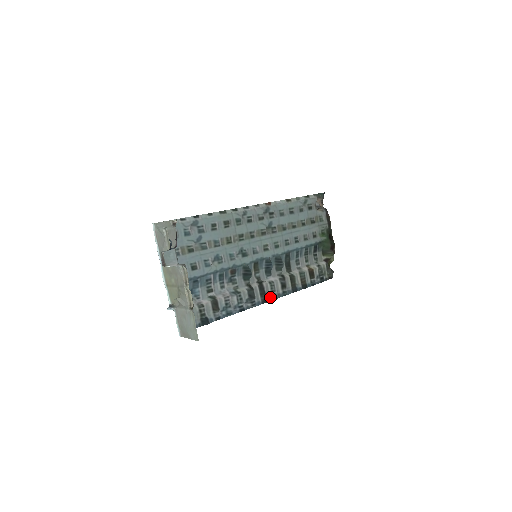
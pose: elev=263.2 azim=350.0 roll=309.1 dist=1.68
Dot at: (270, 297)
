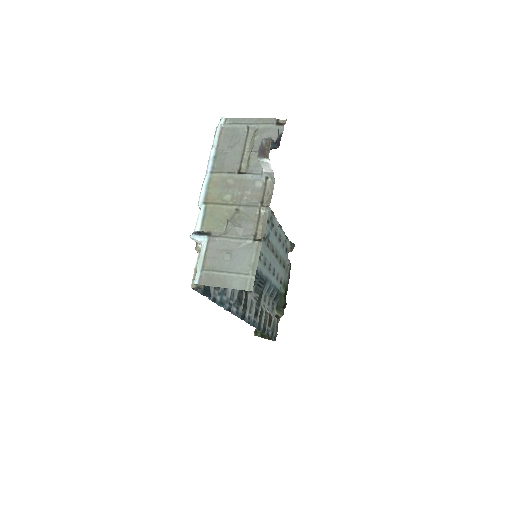
Dot at: (246, 317)
